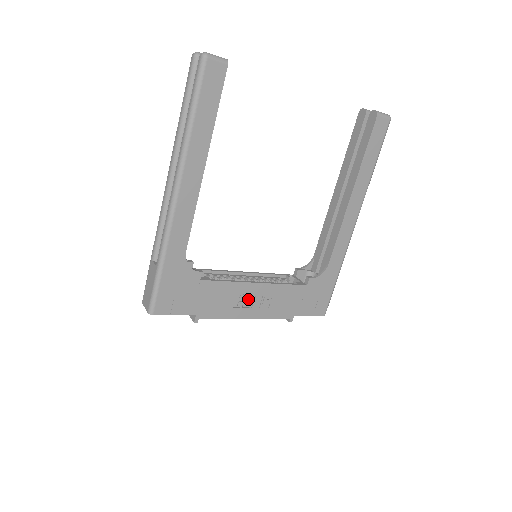
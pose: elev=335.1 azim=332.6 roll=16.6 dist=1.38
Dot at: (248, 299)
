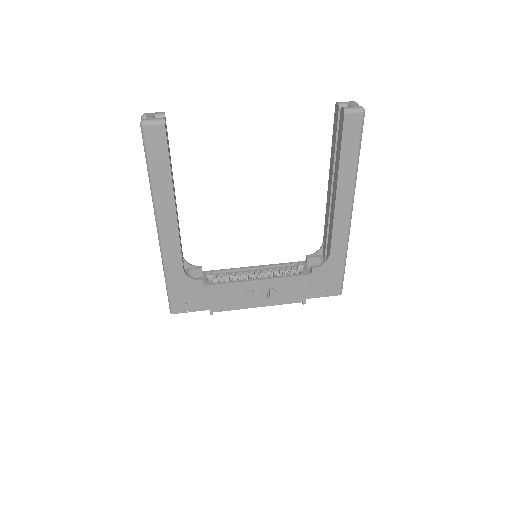
Dot at: (254, 293)
